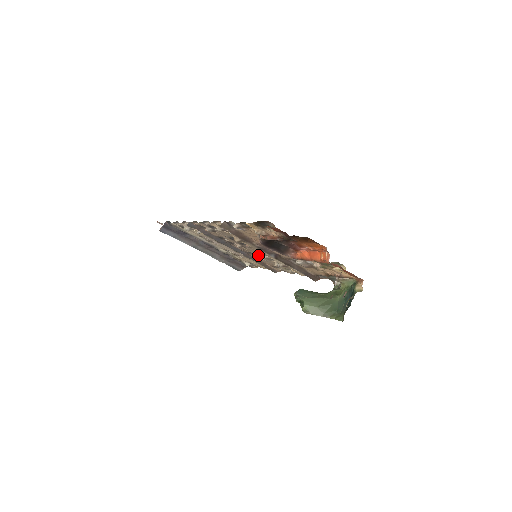
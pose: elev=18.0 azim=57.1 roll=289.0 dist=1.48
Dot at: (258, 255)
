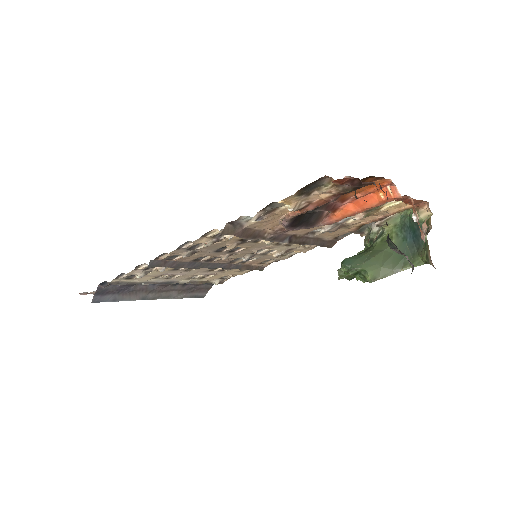
Dot at: (250, 256)
